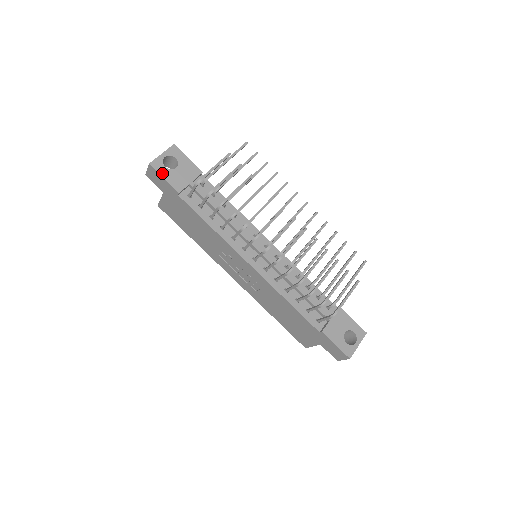
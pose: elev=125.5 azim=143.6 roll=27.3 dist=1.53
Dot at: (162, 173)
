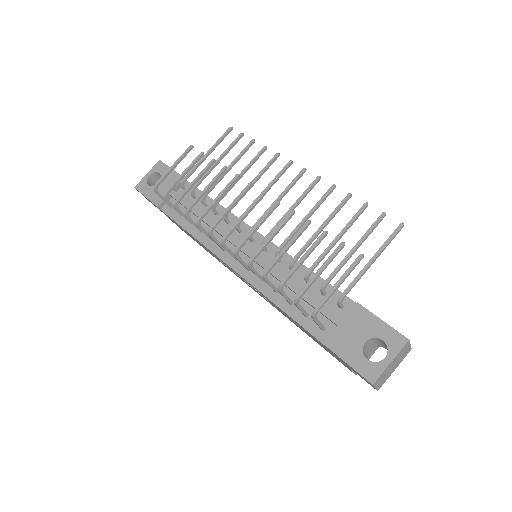
Dot at: (145, 192)
